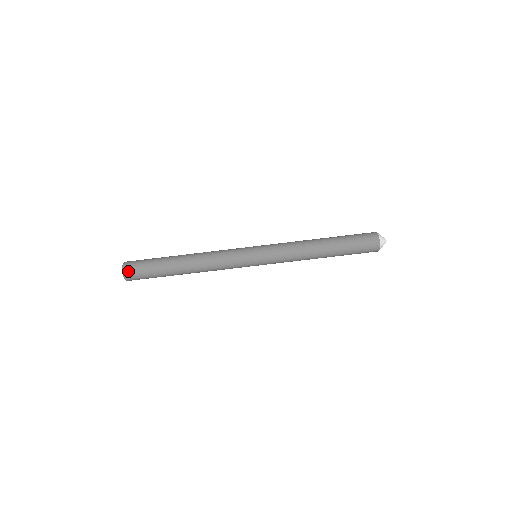
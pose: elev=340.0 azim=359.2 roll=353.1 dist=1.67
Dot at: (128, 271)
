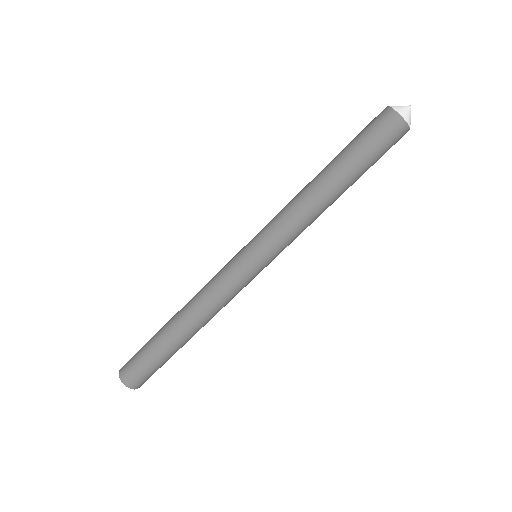
Dot at: (123, 371)
